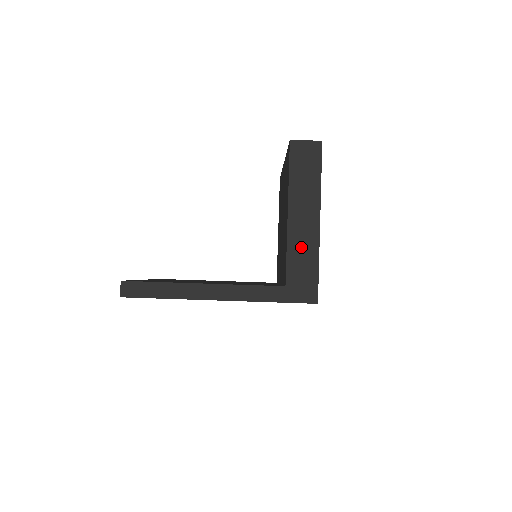
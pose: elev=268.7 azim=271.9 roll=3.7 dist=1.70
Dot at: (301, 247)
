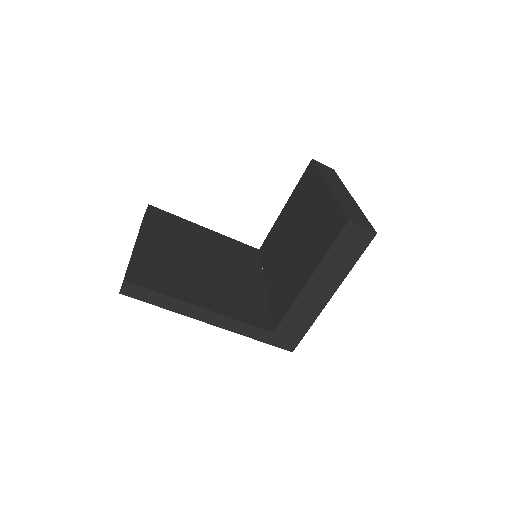
Dot at: (304, 310)
